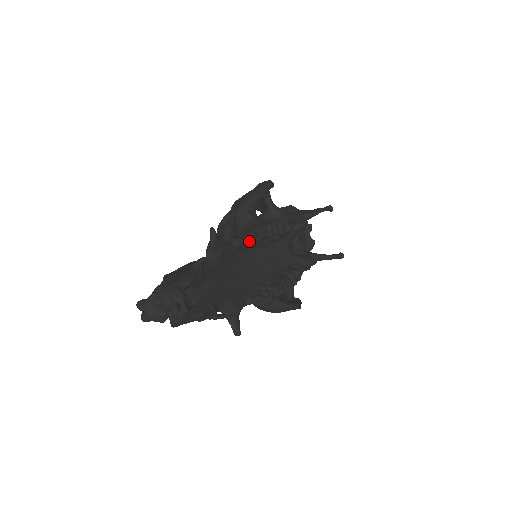
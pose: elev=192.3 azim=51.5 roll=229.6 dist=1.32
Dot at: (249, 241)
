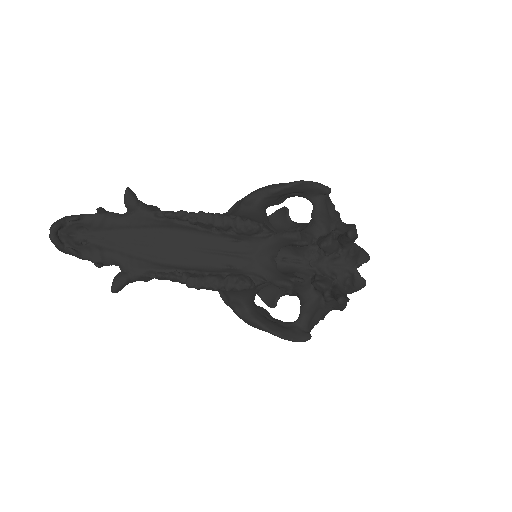
Dot at: (182, 220)
